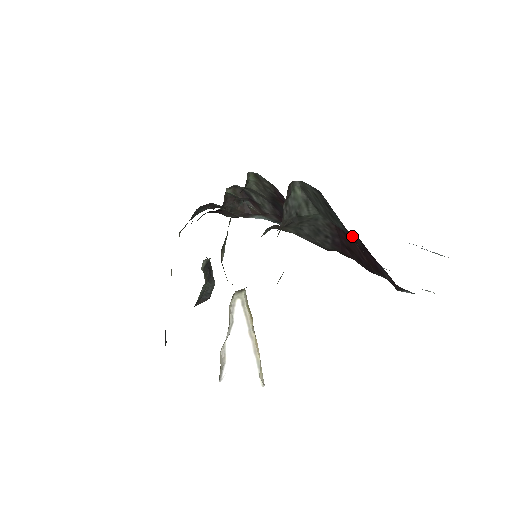
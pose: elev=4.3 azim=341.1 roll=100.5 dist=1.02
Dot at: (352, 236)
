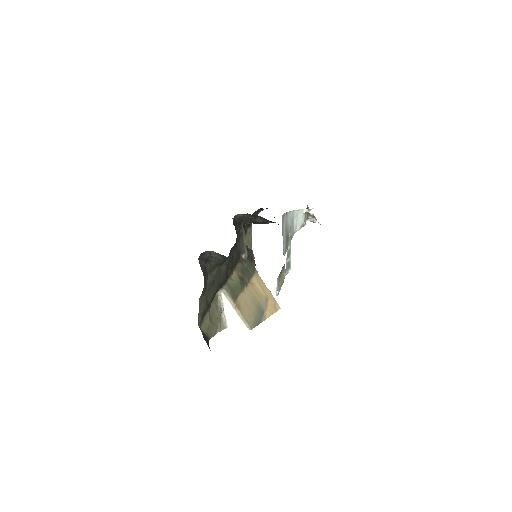
Dot at: occluded
